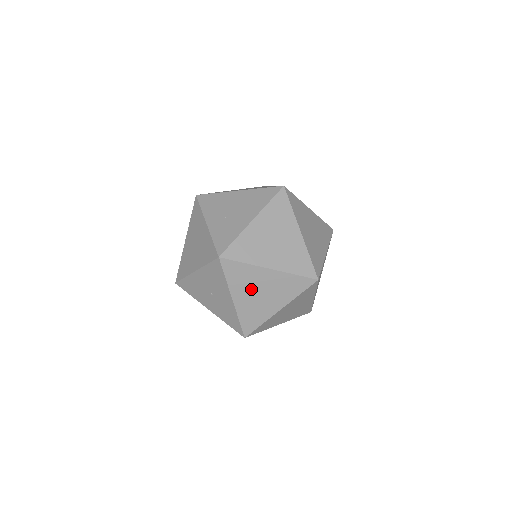
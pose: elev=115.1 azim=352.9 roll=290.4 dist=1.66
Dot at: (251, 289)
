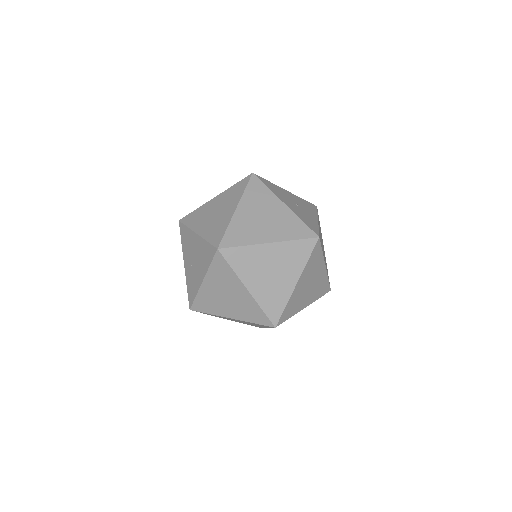
Dot at: occluded
